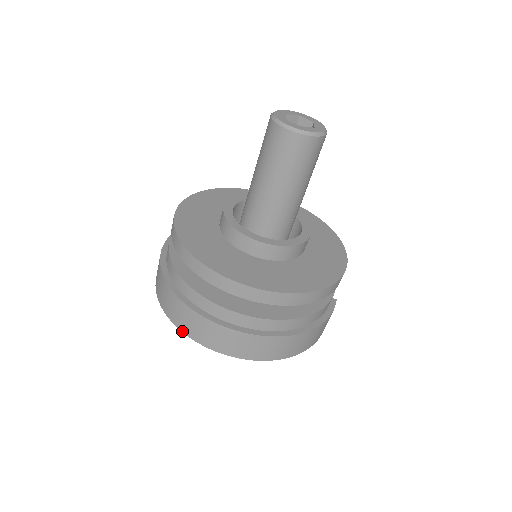
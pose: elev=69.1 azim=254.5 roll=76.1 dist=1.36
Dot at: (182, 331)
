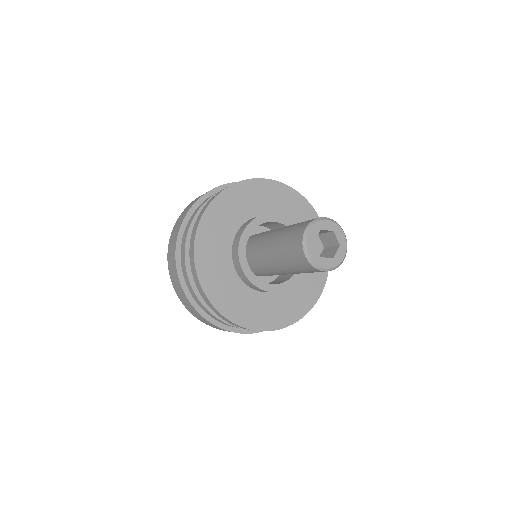
Dot at: (174, 289)
